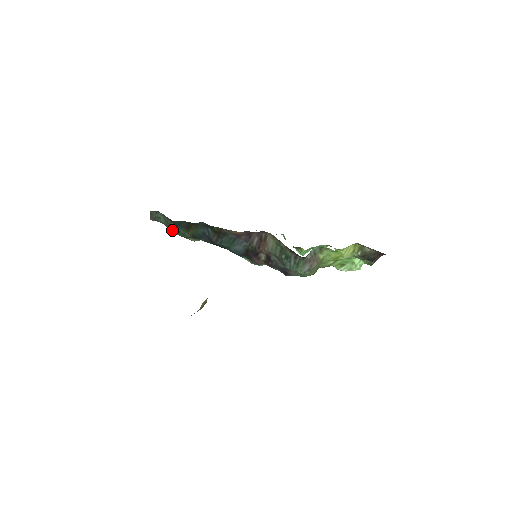
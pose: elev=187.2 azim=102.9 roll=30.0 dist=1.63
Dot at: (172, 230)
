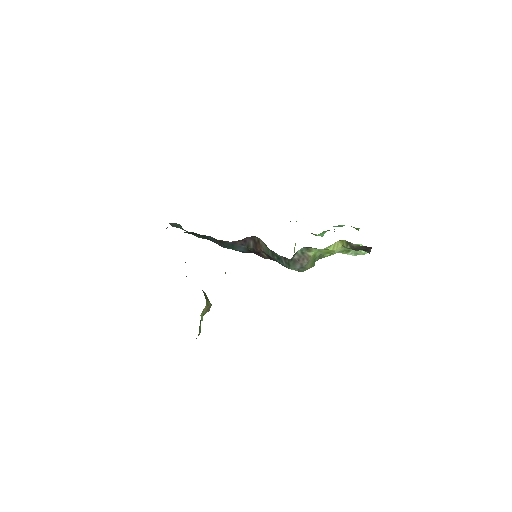
Dot at: (192, 234)
